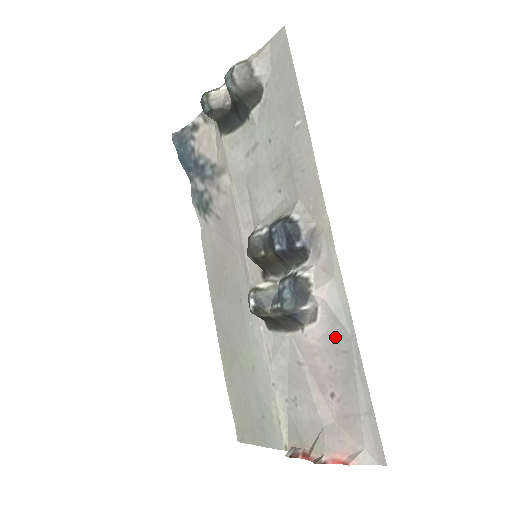
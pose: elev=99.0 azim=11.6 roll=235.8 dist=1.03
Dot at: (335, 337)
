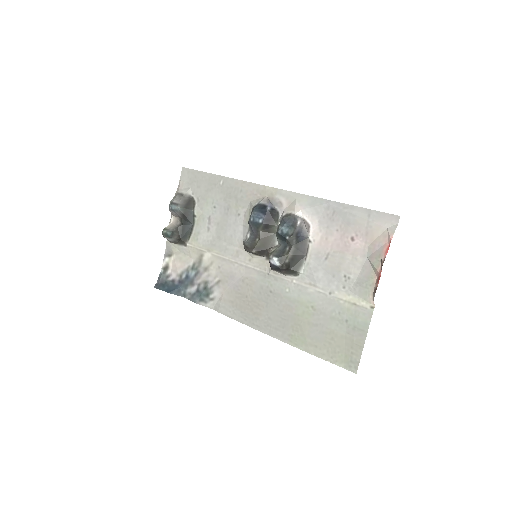
Dot at: (323, 216)
